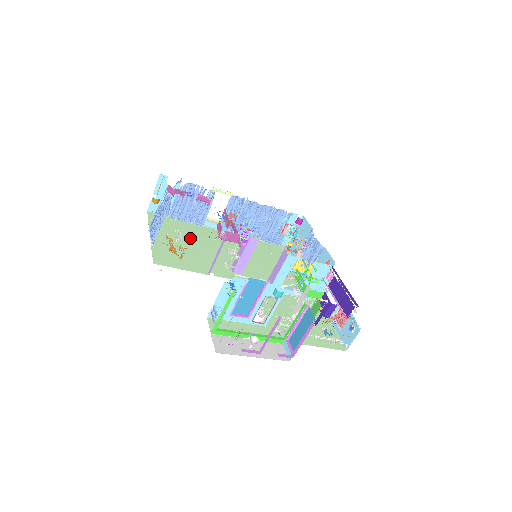
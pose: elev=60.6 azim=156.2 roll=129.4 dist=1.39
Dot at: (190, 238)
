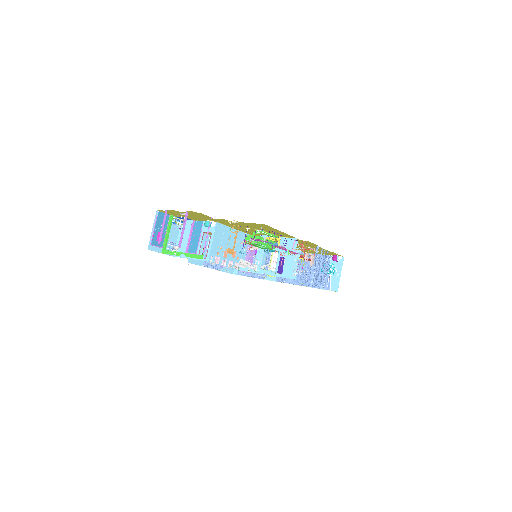
Dot at: occluded
